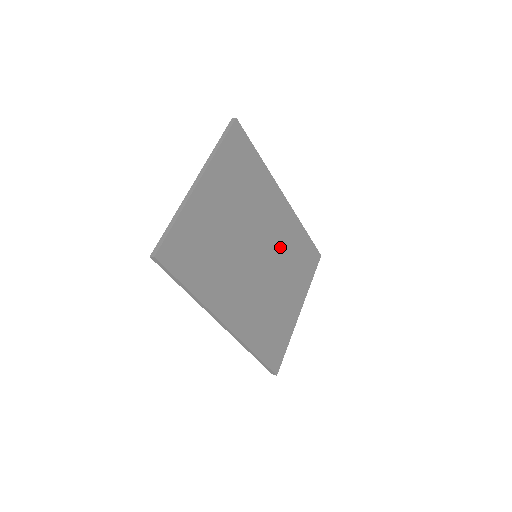
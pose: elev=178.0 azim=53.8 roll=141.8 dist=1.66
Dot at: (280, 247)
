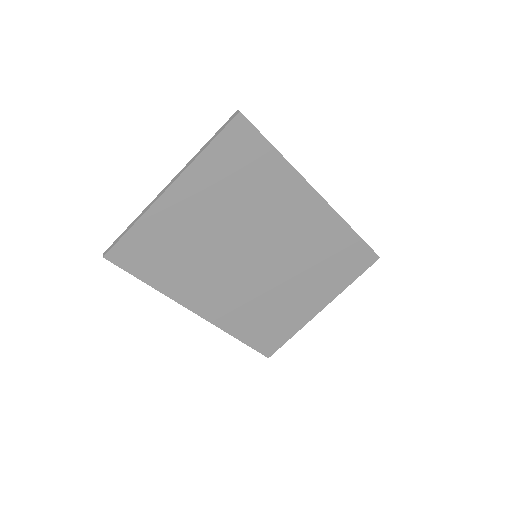
Dot at: (299, 249)
